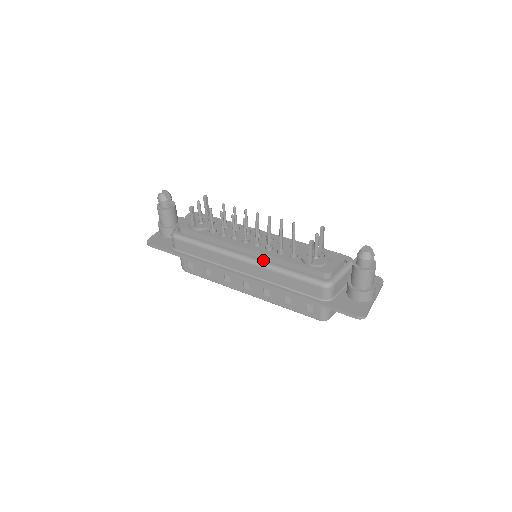
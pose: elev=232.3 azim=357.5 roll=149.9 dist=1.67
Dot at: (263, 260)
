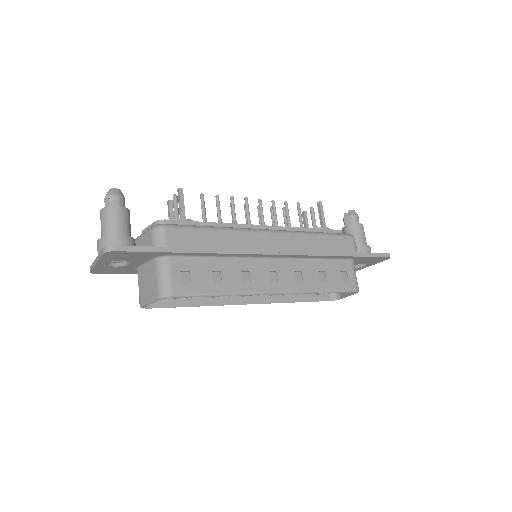
Dot at: occluded
